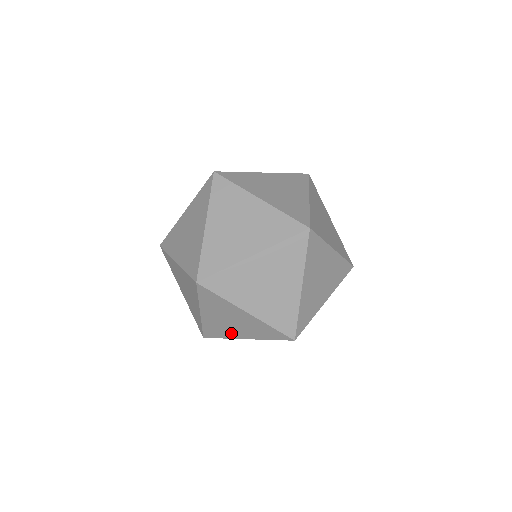
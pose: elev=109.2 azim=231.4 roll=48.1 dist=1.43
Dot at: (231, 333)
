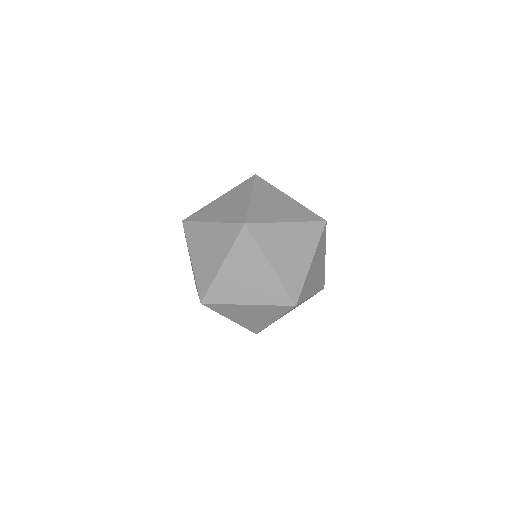
Dot at: occluded
